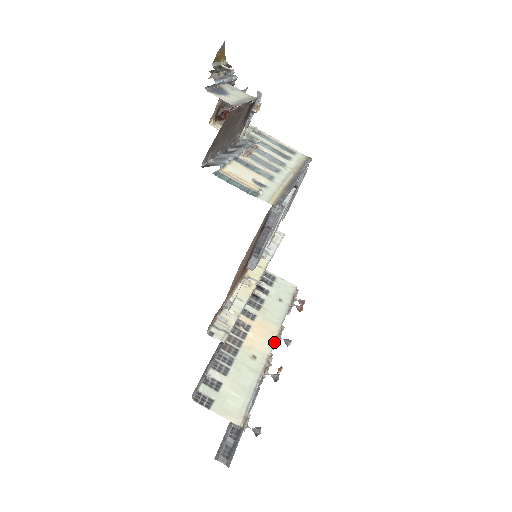
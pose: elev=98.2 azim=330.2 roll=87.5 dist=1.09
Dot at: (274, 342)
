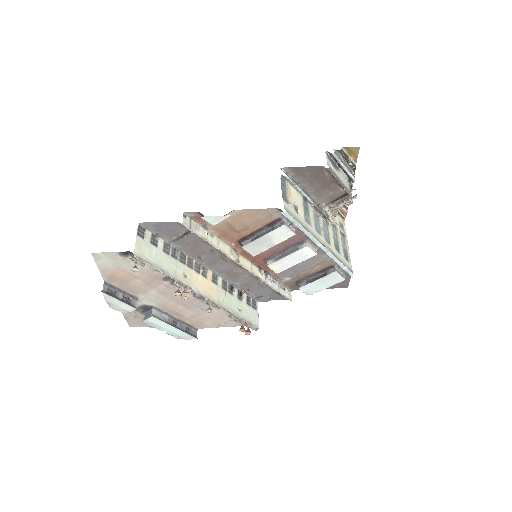
Dot at: (204, 296)
